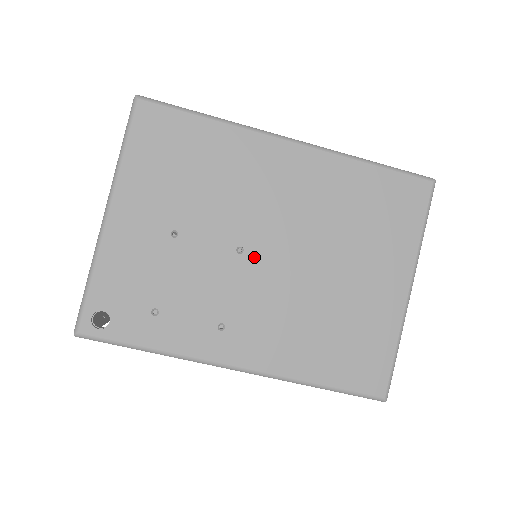
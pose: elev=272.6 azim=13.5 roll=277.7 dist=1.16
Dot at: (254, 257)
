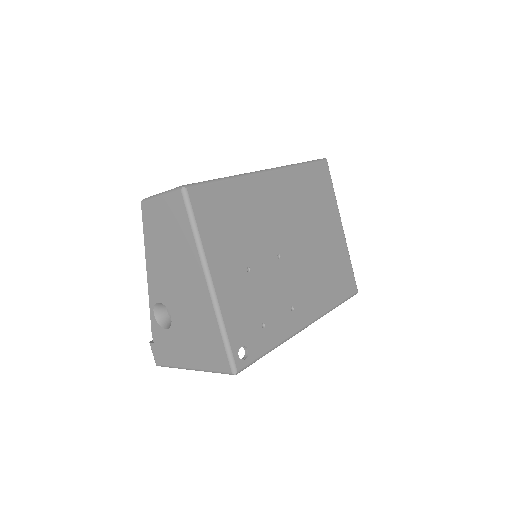
Dot at: (286, 256)
